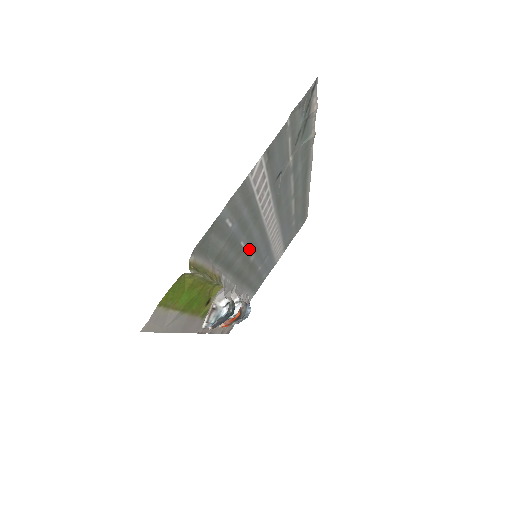
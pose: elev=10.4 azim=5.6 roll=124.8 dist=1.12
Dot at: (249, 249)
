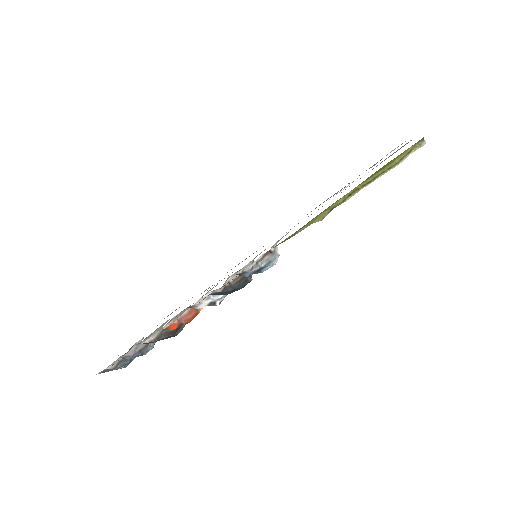
Dot at: occluded
